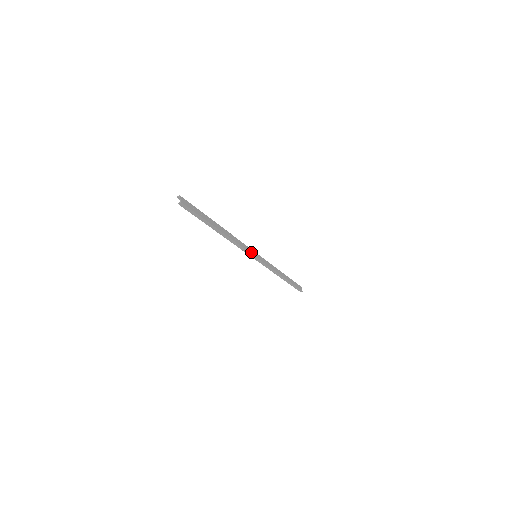
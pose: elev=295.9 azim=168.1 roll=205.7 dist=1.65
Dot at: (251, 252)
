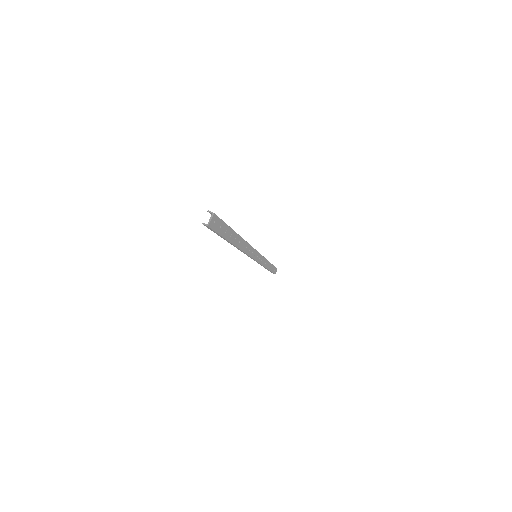
Dot at: (254, 255)
